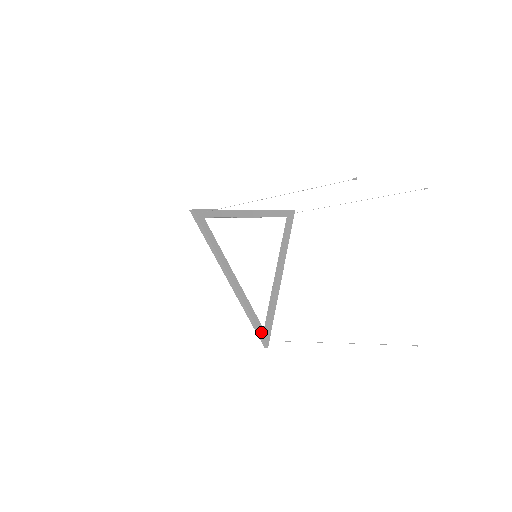
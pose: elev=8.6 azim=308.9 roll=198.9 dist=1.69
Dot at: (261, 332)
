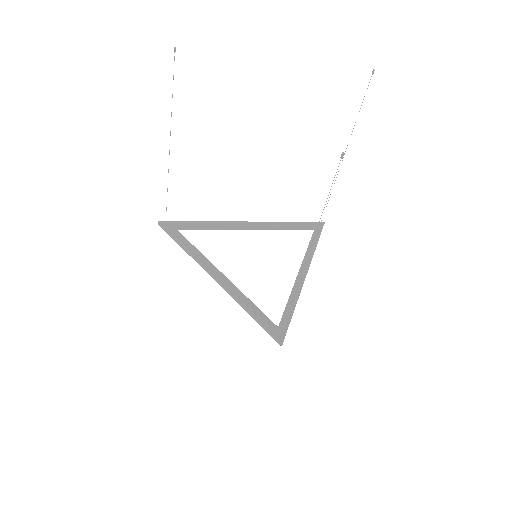
Dot at: (267, 324)
